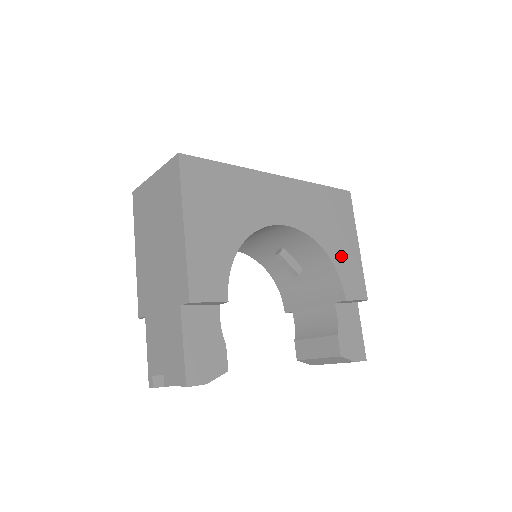
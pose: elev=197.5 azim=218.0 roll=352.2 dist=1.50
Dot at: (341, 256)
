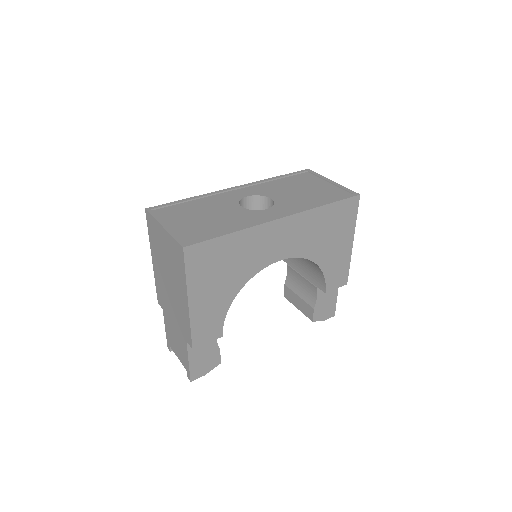
Dot at: (331, 260)
